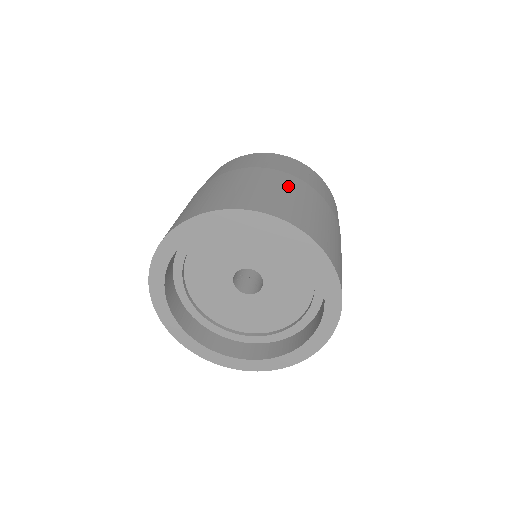
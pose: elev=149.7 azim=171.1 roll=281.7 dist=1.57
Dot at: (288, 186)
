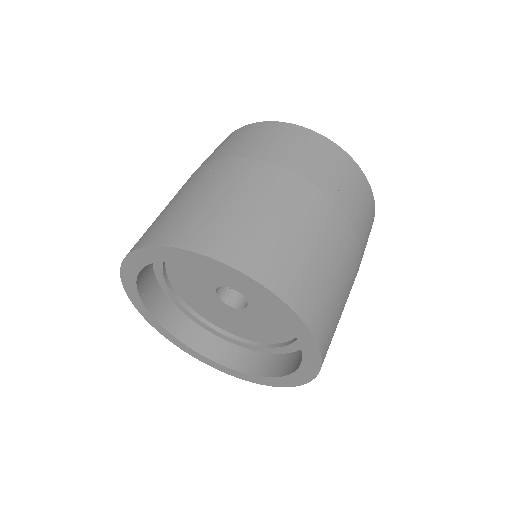
Dot at: (290, 205)
